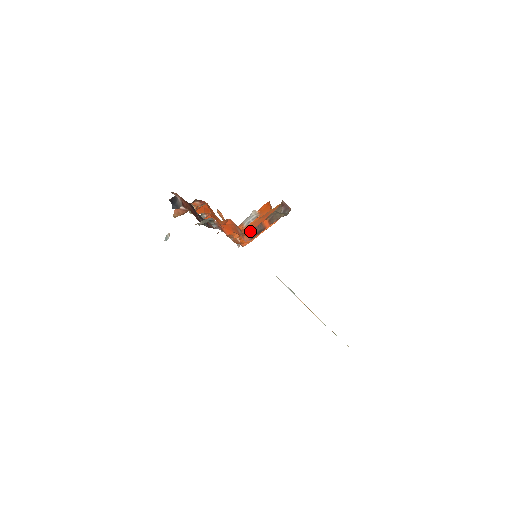
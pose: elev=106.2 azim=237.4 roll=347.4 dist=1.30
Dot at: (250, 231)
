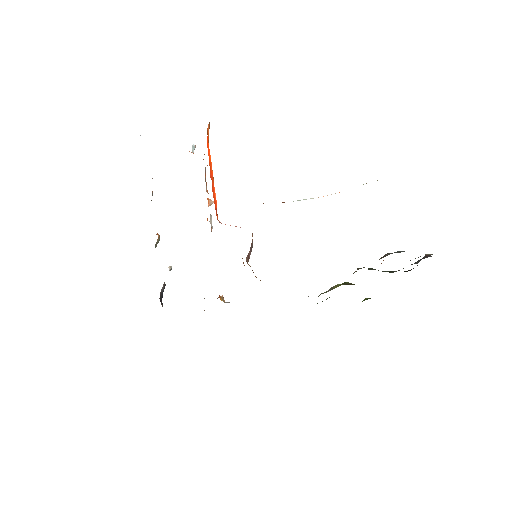
Dot at: occluded
